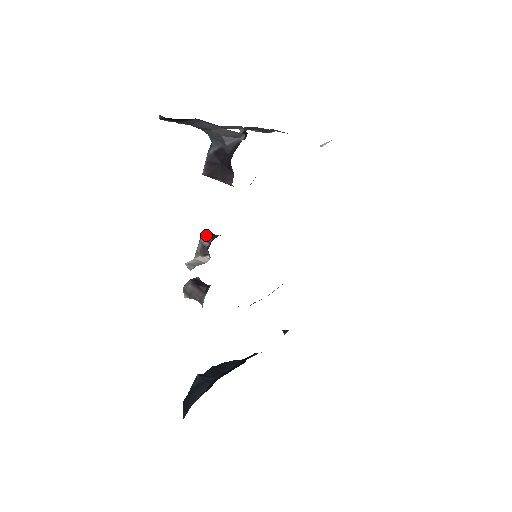
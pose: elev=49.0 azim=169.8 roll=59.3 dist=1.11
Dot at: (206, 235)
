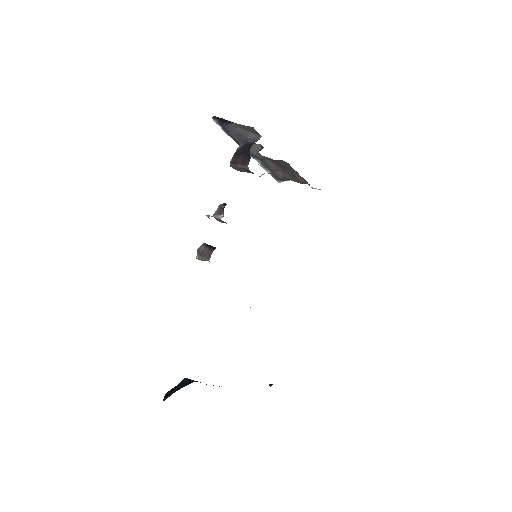
Dot at: (224, 203)
